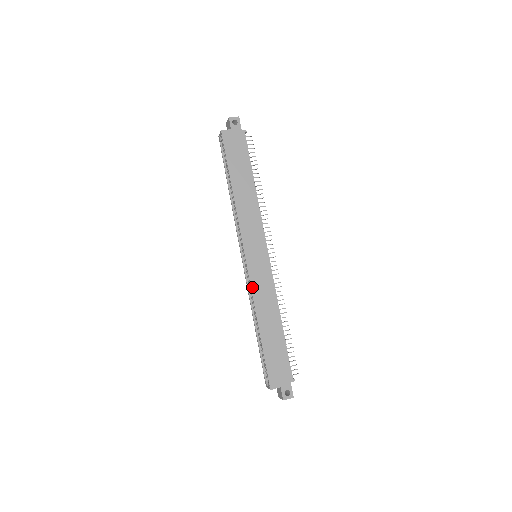
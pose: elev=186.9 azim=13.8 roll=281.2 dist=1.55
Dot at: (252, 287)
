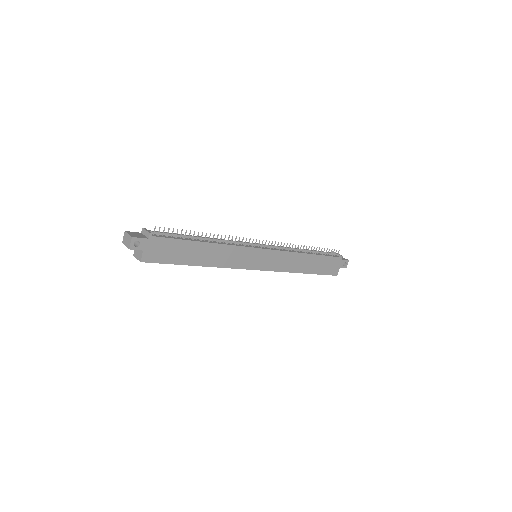
Dot at: (278, 271)
